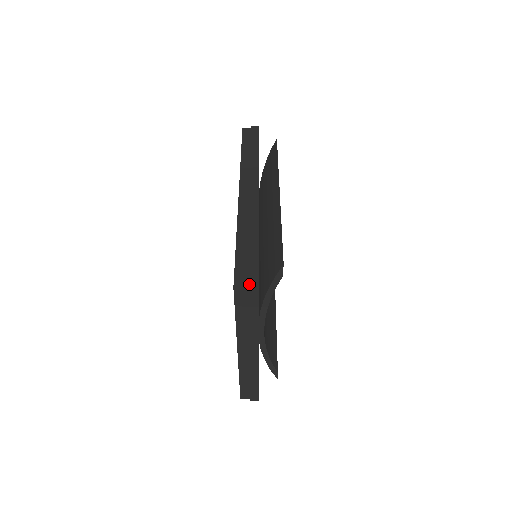
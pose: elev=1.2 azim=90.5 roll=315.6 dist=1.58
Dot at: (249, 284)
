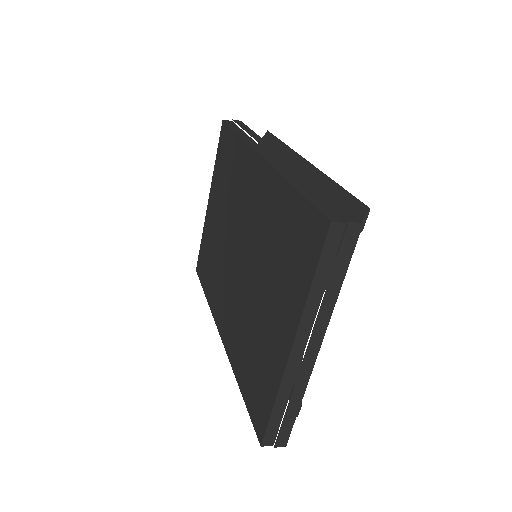
Dot at: (349, 219)
